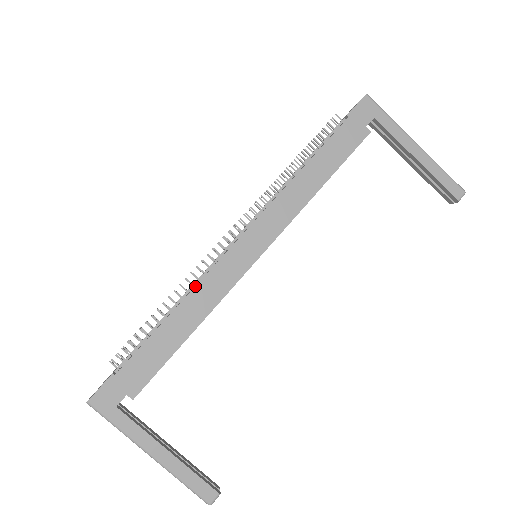
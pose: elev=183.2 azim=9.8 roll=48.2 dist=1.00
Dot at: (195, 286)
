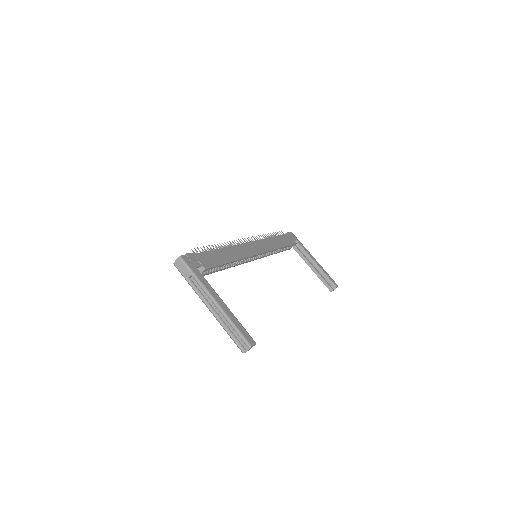
Dot at: (233, 245)
